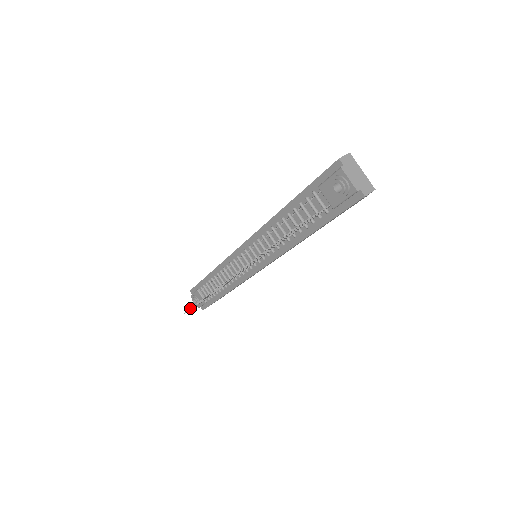
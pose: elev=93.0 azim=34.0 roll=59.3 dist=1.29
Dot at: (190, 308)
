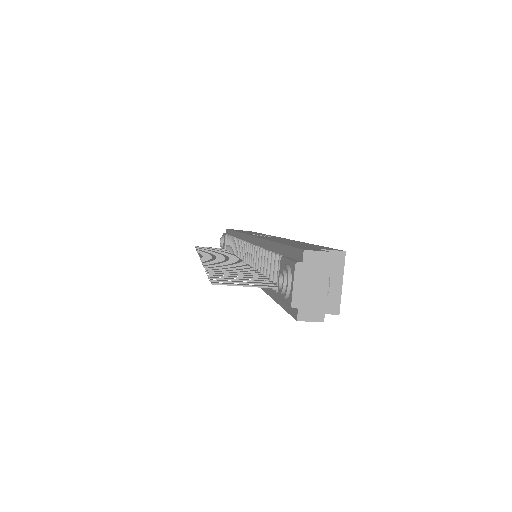
Dot at: occluded
